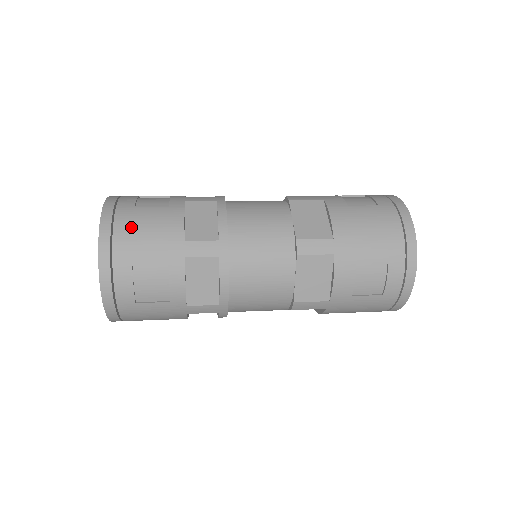
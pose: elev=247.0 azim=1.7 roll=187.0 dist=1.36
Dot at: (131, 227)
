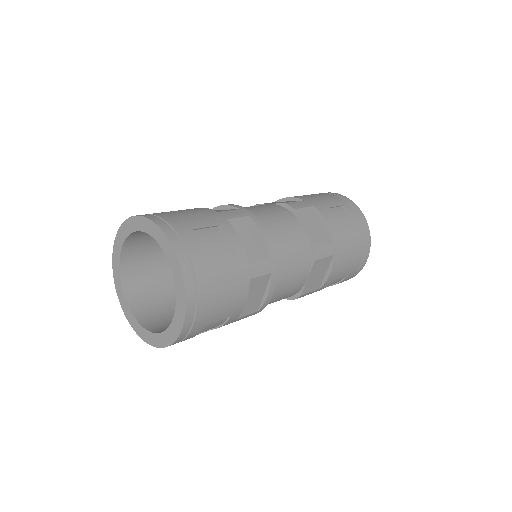
Dot at: (169, 213)
